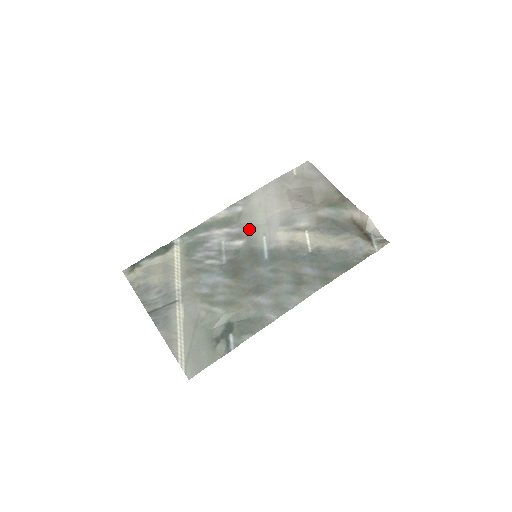
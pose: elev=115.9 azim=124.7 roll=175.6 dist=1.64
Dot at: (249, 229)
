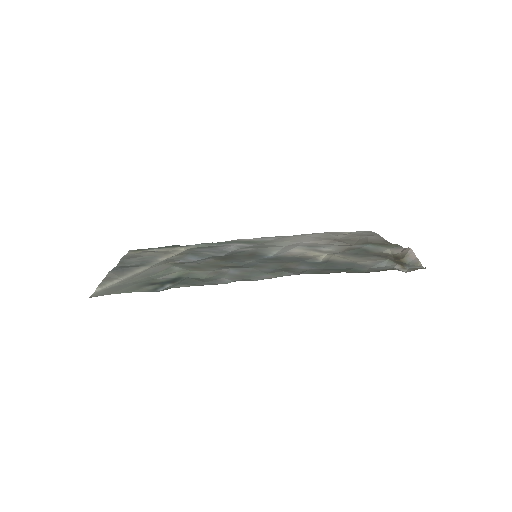
Dot at: (267, 246)
